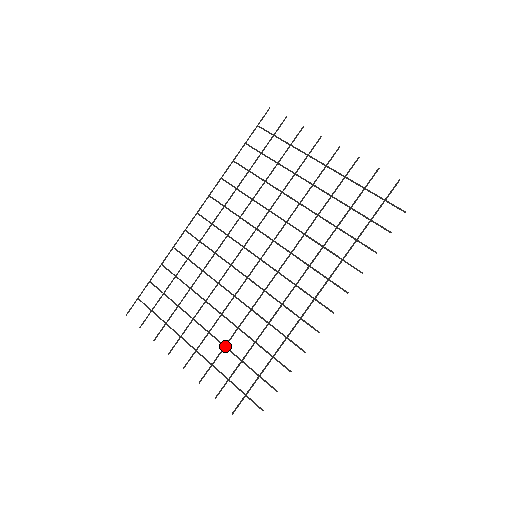
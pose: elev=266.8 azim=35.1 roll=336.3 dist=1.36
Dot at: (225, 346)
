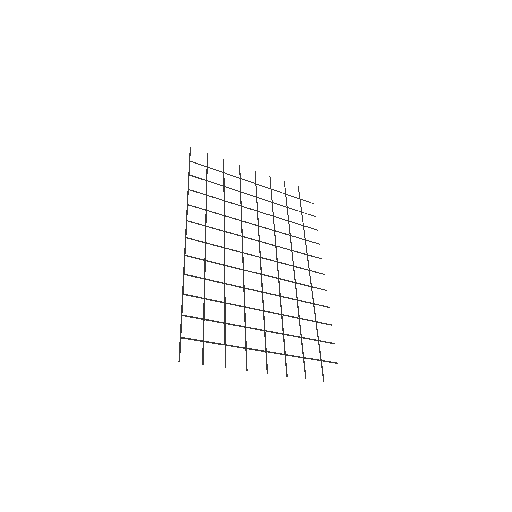
Dot at: occluded
